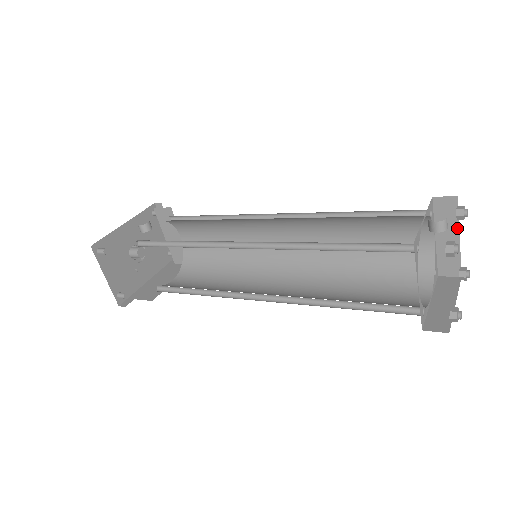
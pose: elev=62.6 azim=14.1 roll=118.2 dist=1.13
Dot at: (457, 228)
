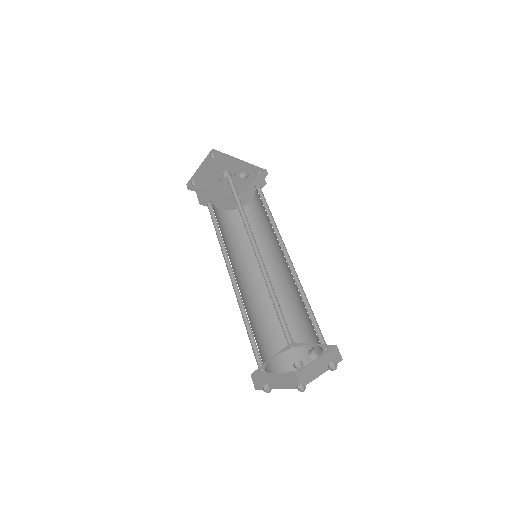
Dot at: (326, 370)
